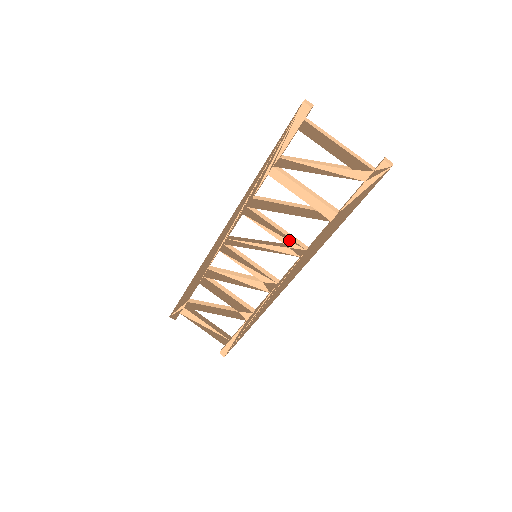
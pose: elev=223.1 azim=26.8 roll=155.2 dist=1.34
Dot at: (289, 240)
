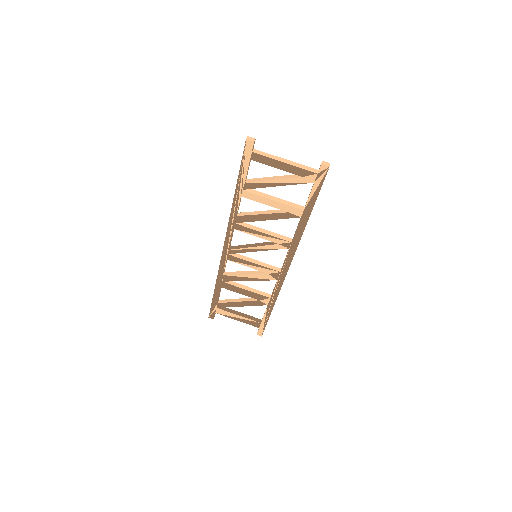
Dot at: (276, 238)
